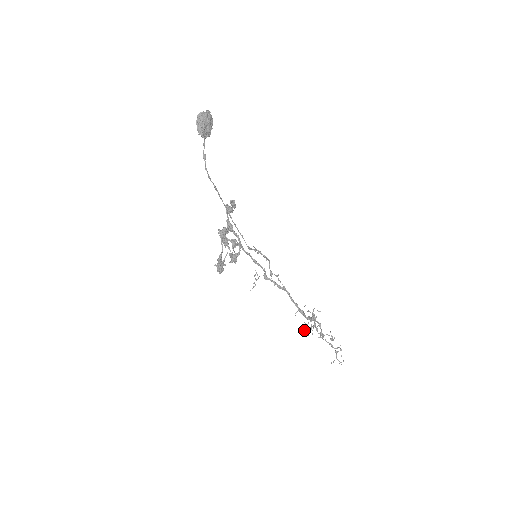
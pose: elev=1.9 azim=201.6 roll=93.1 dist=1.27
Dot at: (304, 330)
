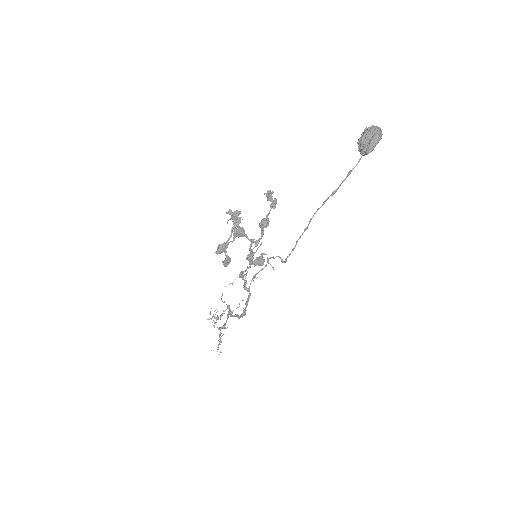
Dot at: (210, 318)
